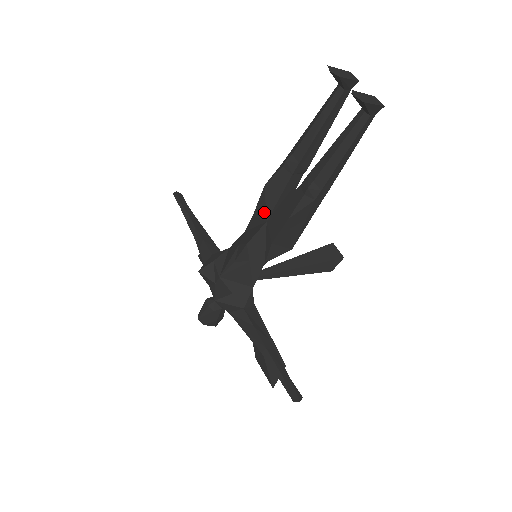
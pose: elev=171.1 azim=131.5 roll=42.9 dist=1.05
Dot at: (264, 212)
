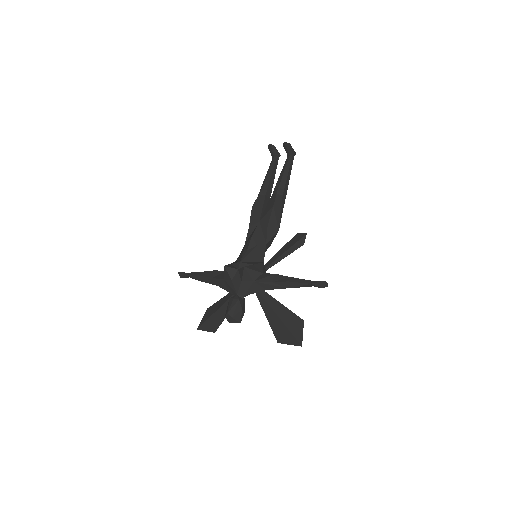
Dot at: (256, 219)
